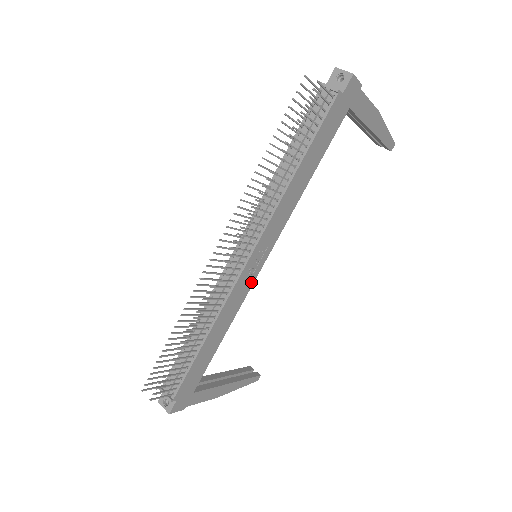
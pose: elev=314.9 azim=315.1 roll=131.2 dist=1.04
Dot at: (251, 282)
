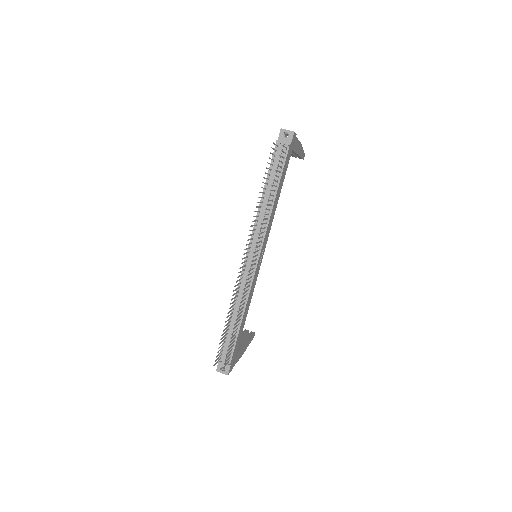
Dot at: (258, 273)
